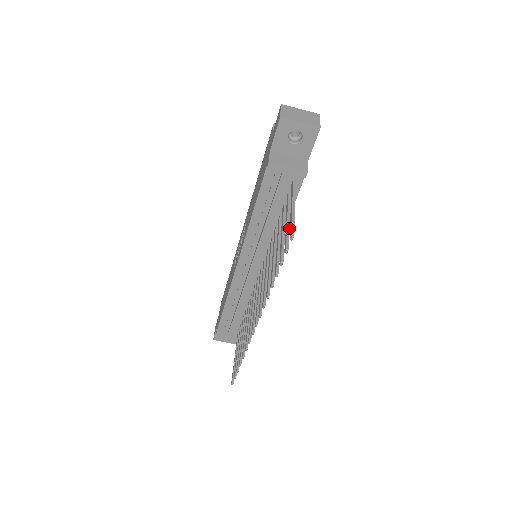
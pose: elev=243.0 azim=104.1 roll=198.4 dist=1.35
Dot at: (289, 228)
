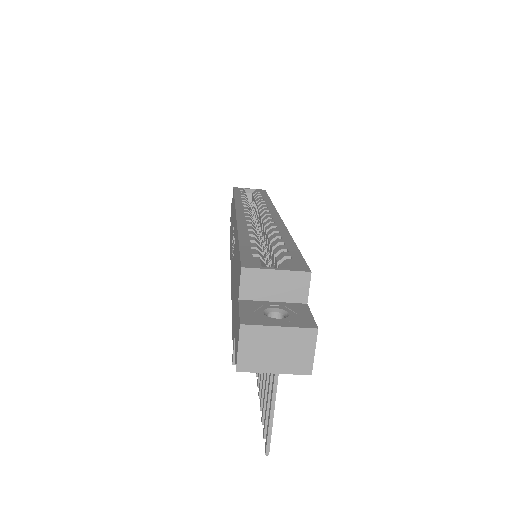
Dot at: occluded
